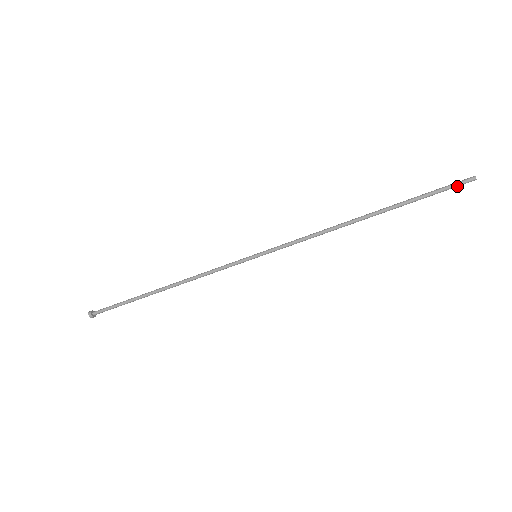
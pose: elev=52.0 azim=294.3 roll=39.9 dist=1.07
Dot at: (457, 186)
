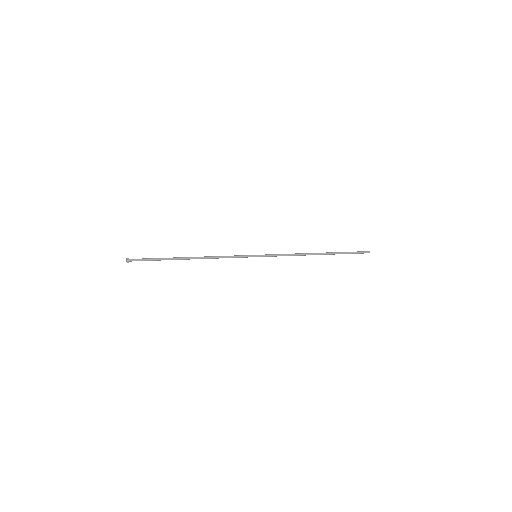
Dot at: (361, 253)
